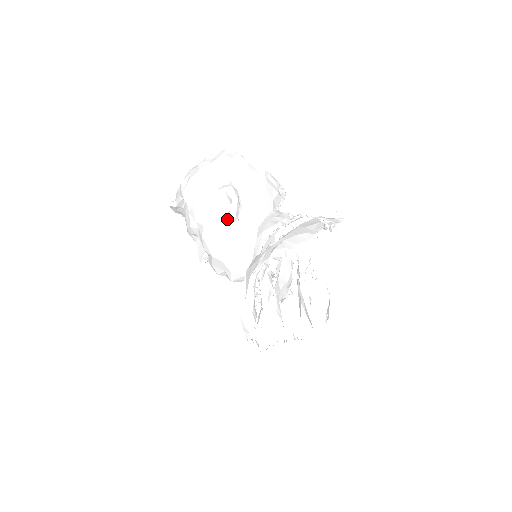
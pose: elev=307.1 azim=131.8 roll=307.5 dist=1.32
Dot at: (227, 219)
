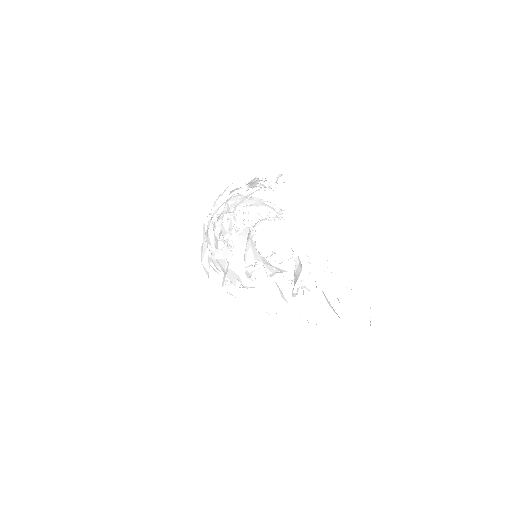
Dot at: (228, 235)
